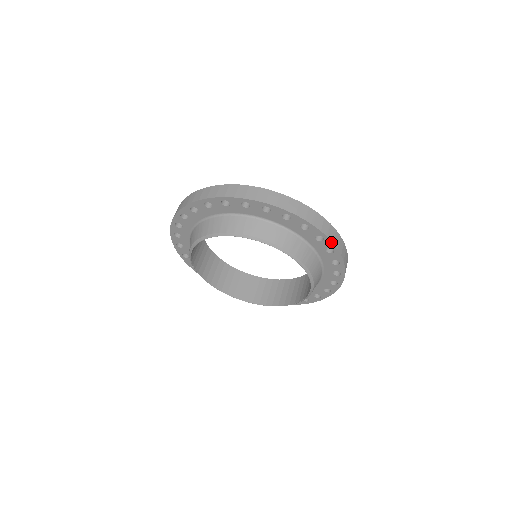
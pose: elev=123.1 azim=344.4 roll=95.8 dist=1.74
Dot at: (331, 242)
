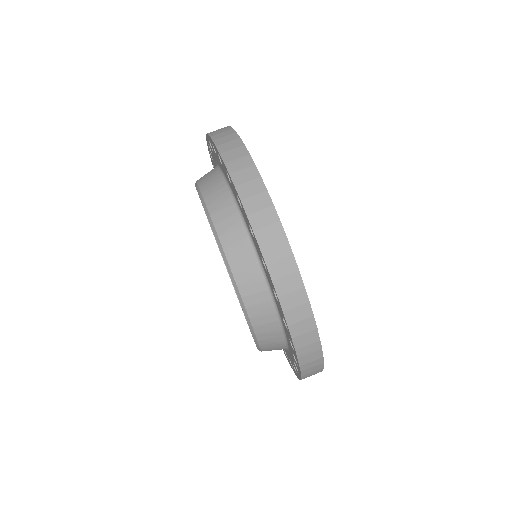
Dot at: (301, 374)
